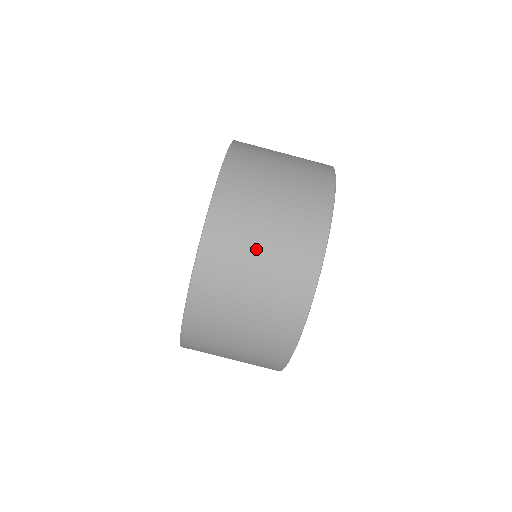
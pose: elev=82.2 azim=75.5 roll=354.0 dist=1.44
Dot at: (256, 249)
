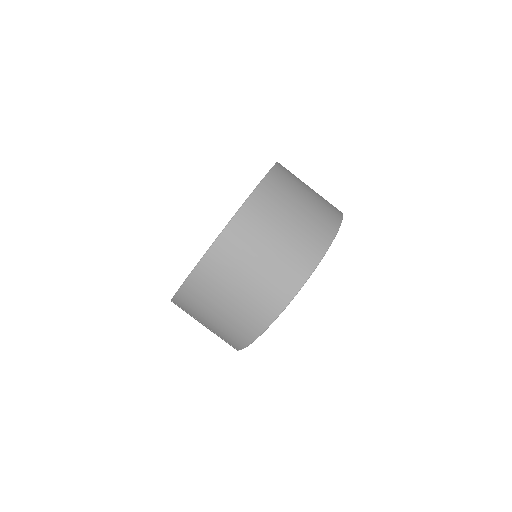
Dot at: (283, 224)
